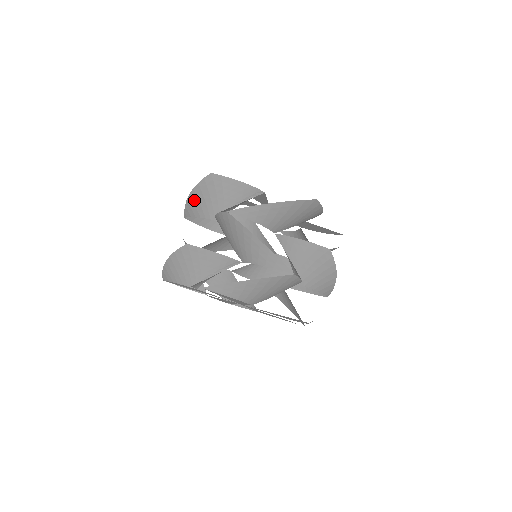
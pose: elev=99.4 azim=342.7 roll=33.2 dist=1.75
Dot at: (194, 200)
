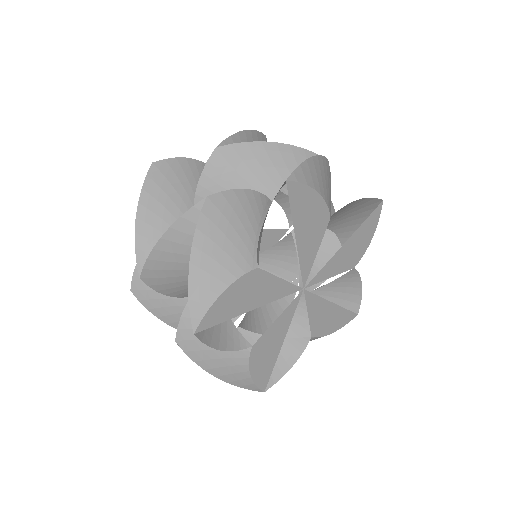
Dot at: (147, 219)
